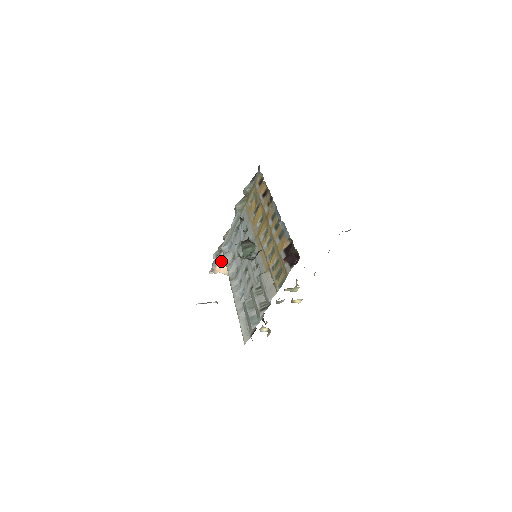
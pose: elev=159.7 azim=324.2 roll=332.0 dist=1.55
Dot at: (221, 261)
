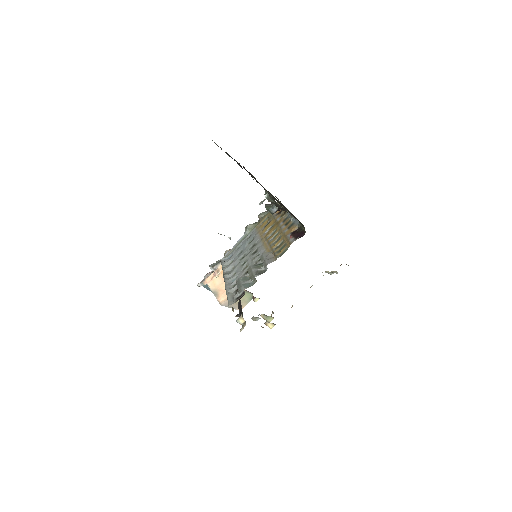
Dot at: (214, 273)
